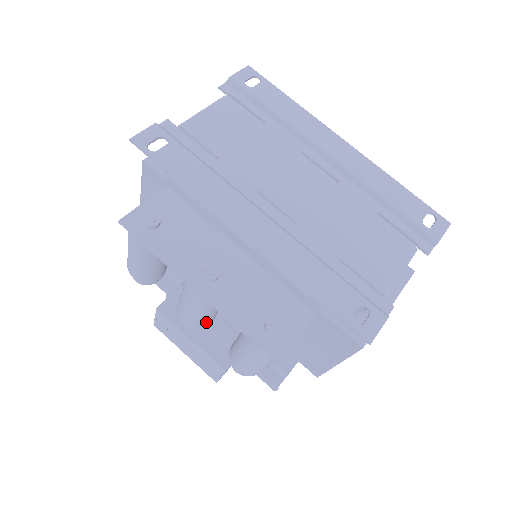
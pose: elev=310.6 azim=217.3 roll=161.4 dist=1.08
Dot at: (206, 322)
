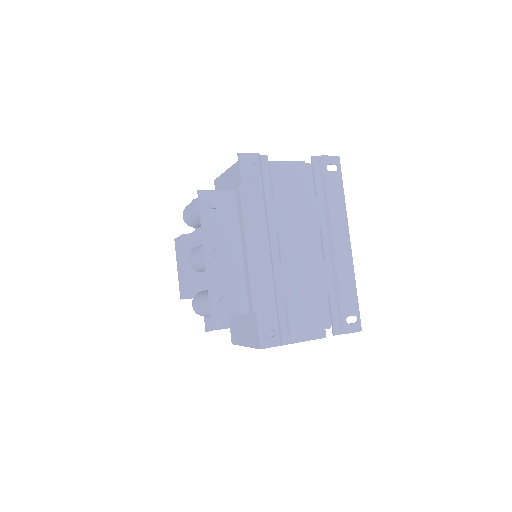
Dot at: (198, 270)
